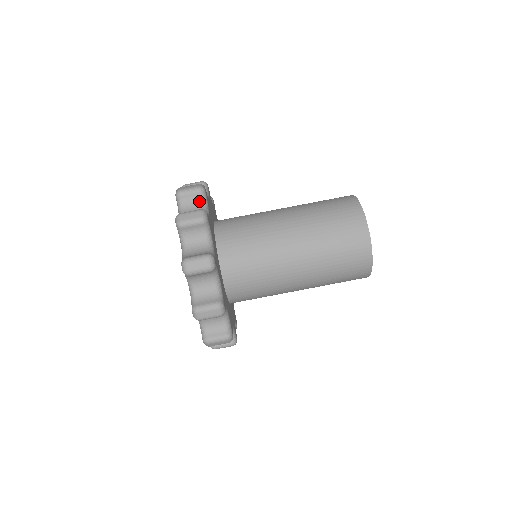
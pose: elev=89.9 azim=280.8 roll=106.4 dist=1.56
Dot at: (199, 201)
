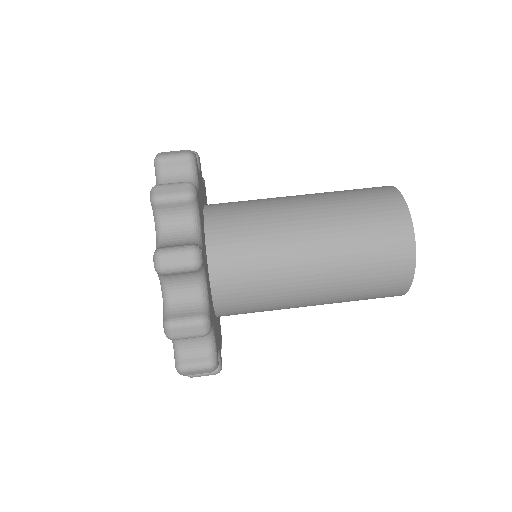
Dot at: occluded
